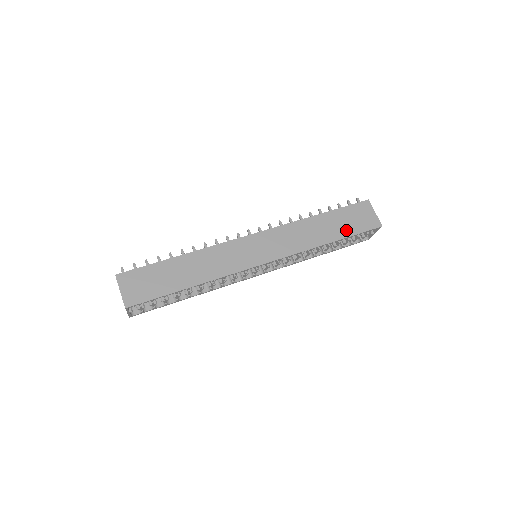
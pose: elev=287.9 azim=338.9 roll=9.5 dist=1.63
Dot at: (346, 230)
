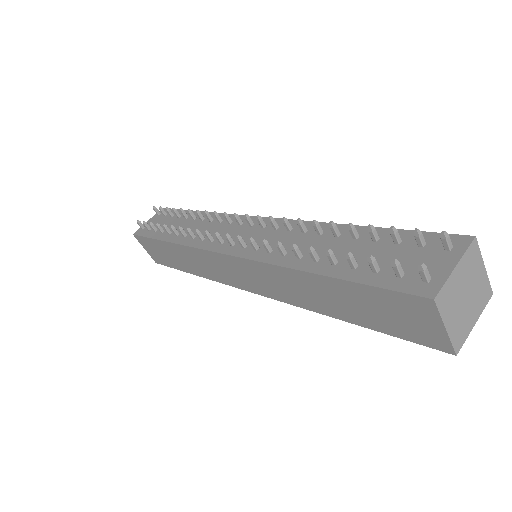
Dot at: (367, 319)
